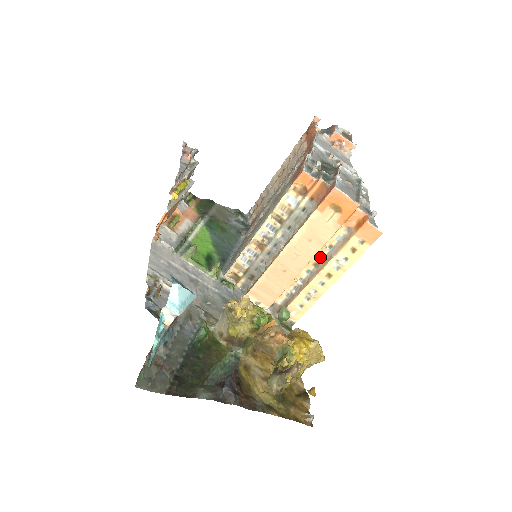
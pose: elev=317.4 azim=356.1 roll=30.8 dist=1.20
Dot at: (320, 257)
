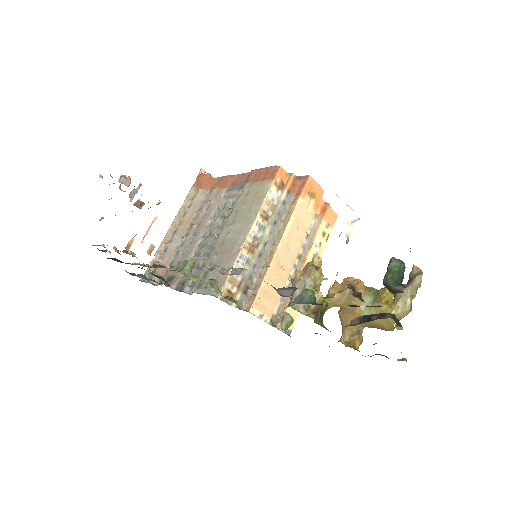
Dot at: (301, 248)
